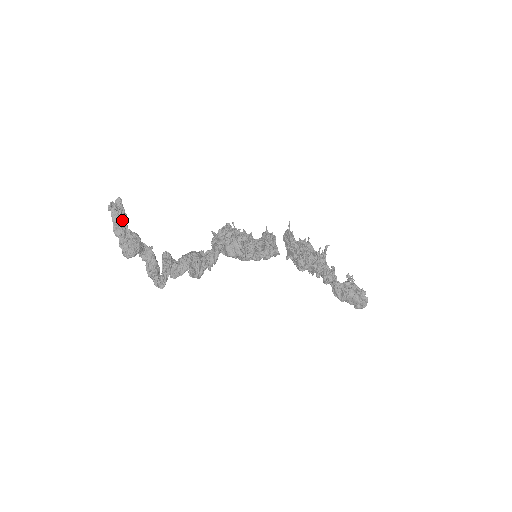
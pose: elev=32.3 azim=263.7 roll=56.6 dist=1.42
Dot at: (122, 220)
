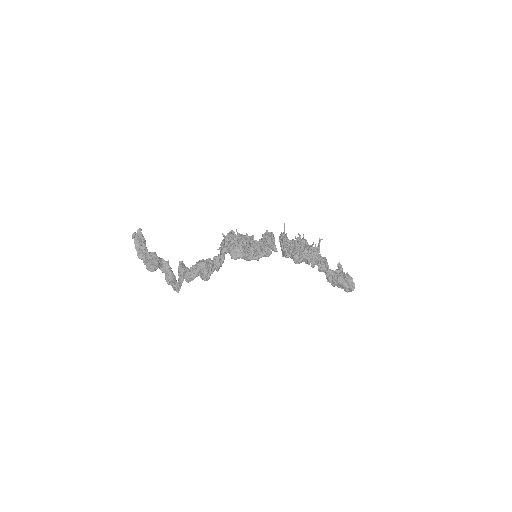
Dot at: (143, 247)
